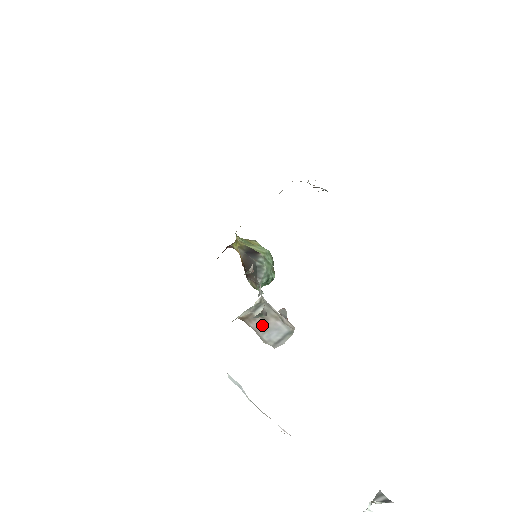
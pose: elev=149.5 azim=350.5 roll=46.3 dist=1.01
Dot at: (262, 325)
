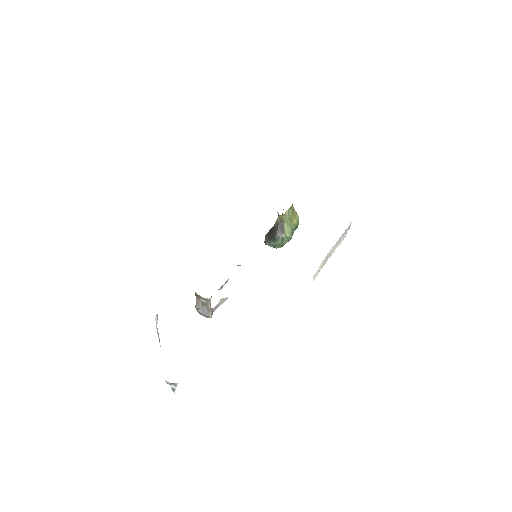
Dot at: (200, 304)
